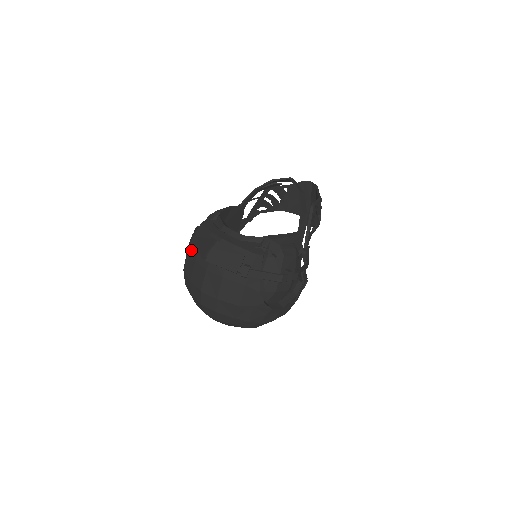
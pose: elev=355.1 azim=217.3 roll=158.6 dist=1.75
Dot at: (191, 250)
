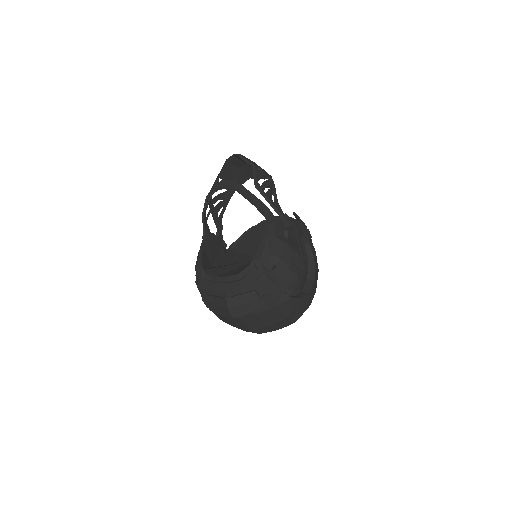
Dot at: occluded
